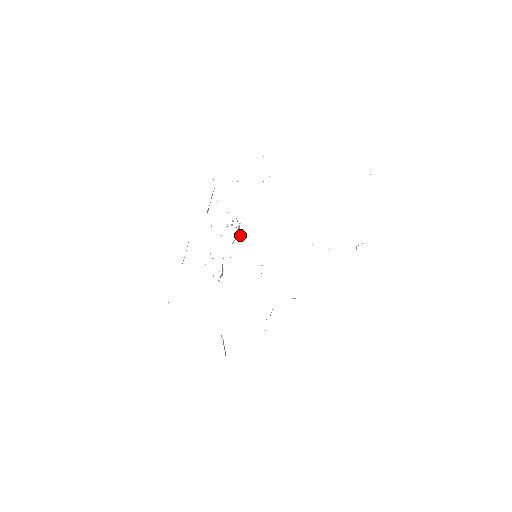
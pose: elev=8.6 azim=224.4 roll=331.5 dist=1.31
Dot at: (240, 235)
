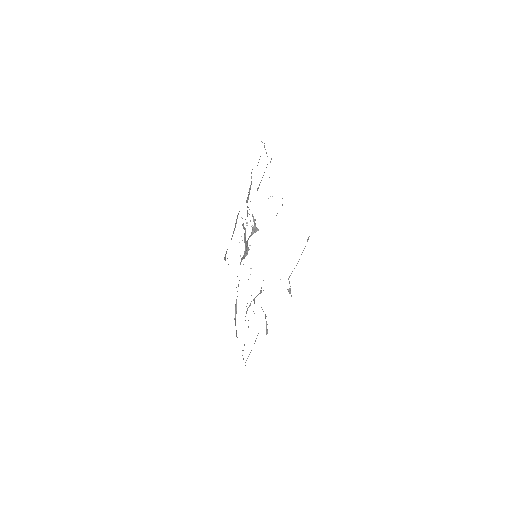
Dot at: occluded
